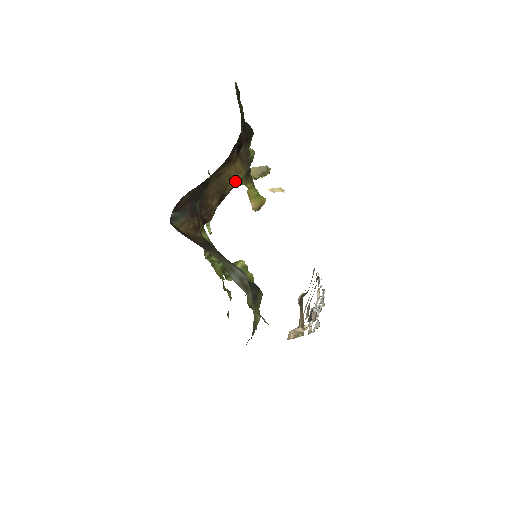
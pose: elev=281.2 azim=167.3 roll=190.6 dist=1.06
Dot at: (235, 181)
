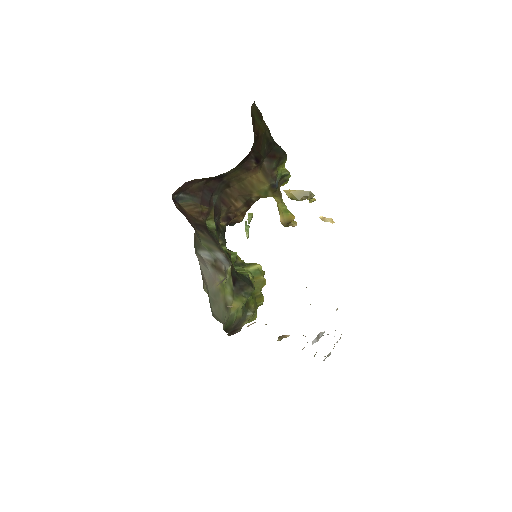
Dot at: (260, 190)
